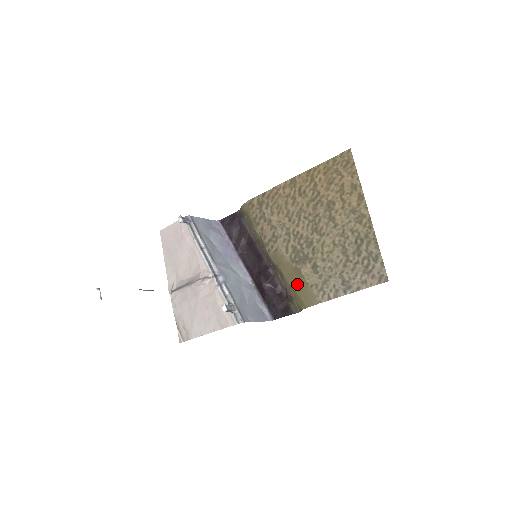
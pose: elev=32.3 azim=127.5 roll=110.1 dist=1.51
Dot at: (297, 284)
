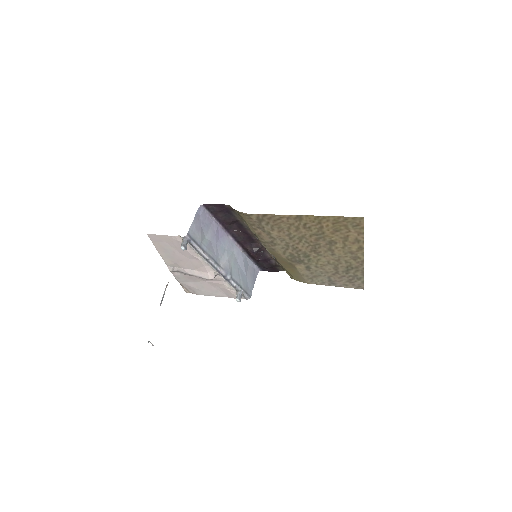
Dot at: (289, 269)
